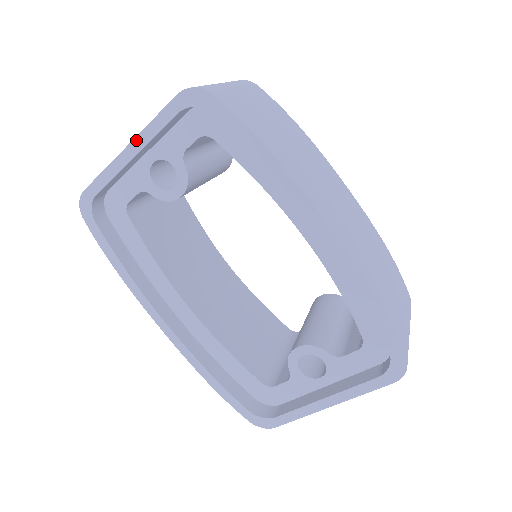
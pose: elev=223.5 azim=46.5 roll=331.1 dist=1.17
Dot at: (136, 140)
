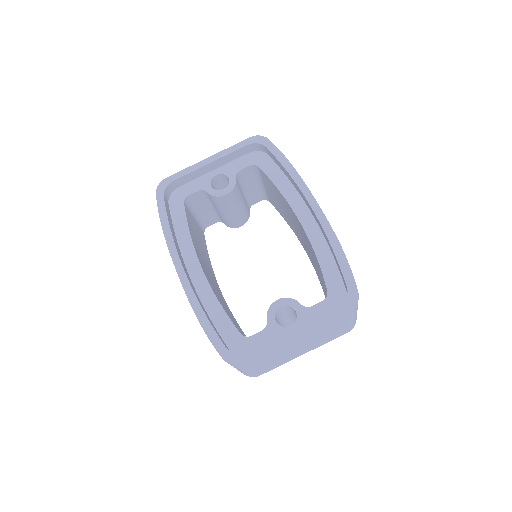
Dot at: (216, 155)
